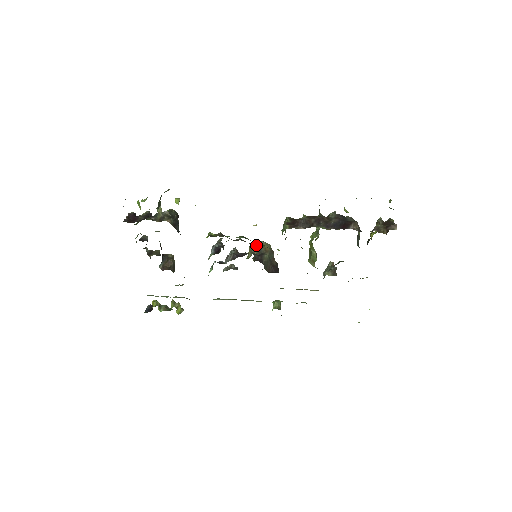
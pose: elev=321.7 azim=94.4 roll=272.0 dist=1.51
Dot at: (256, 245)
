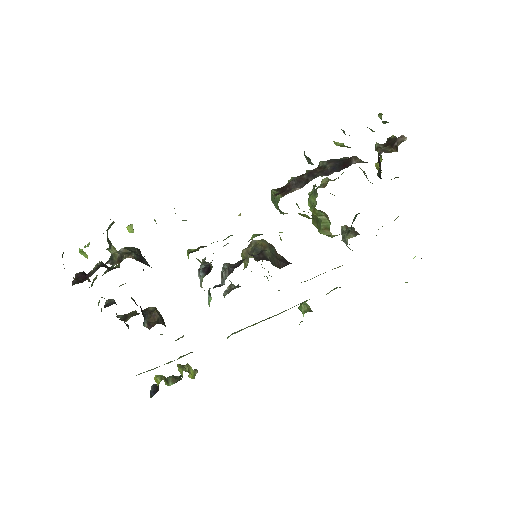
Dot at: (251, 239)
